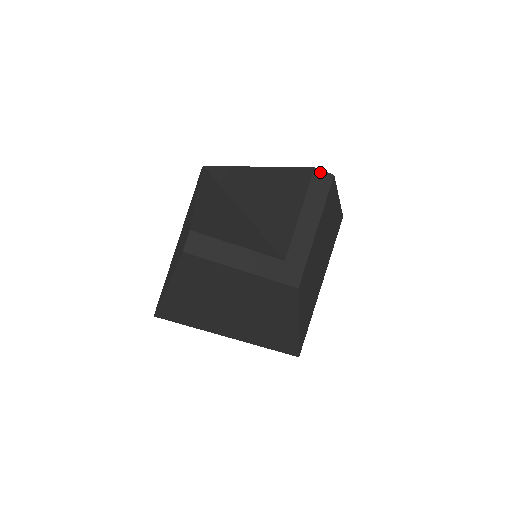
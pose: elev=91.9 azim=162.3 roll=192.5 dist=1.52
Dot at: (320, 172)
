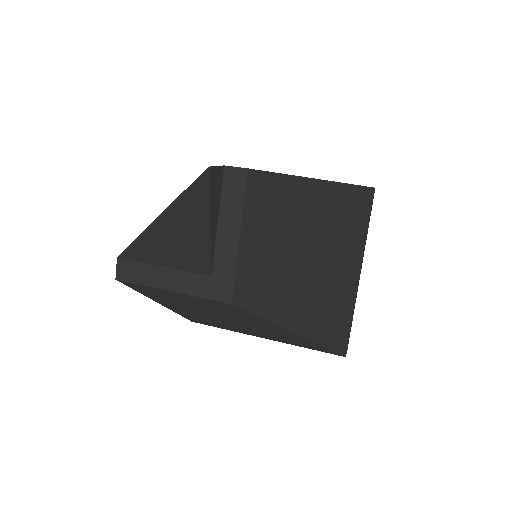
Dot at: (231, 169)
